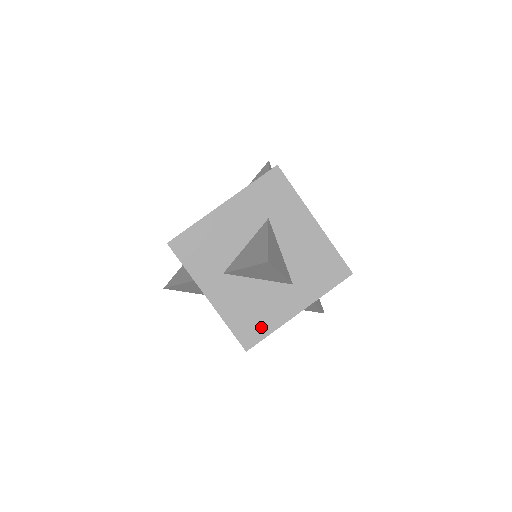
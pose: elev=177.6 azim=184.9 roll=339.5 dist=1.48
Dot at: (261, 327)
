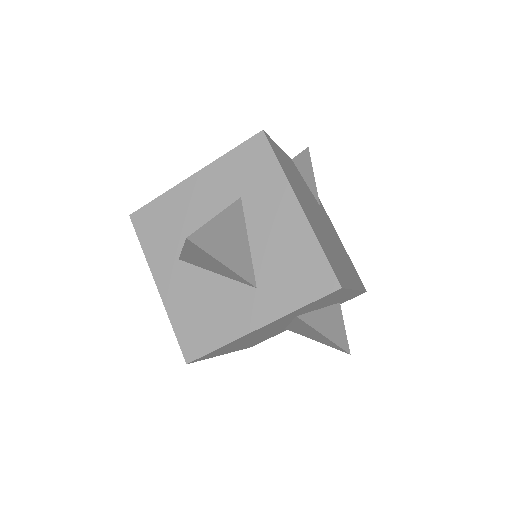
Dot at: (209, 336)
